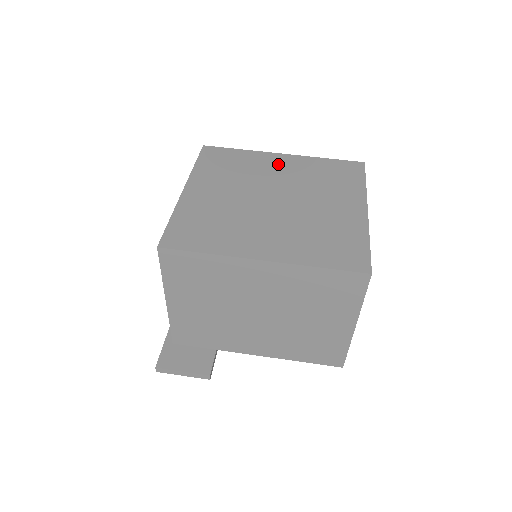
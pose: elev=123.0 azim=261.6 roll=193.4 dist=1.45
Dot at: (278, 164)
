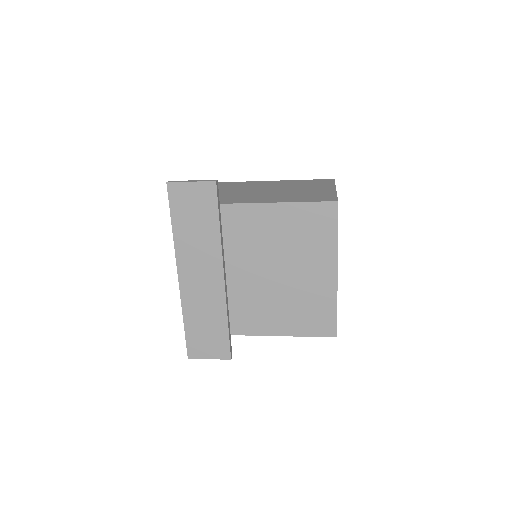
Dot at: occluded
